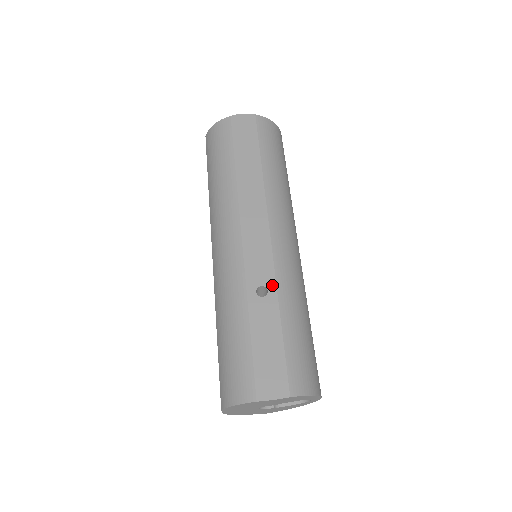
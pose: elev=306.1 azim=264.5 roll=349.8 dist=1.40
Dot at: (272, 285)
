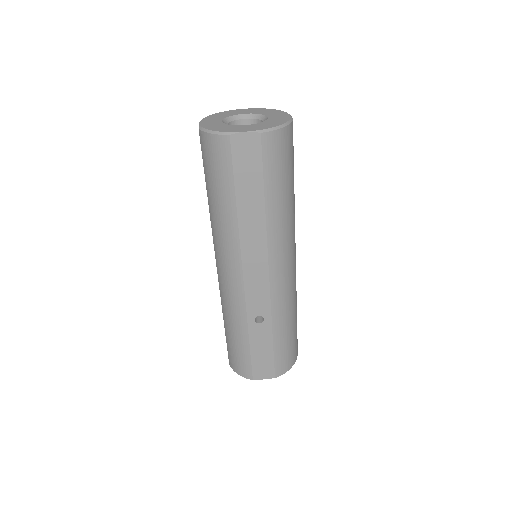
Dot at: (268, 316)
